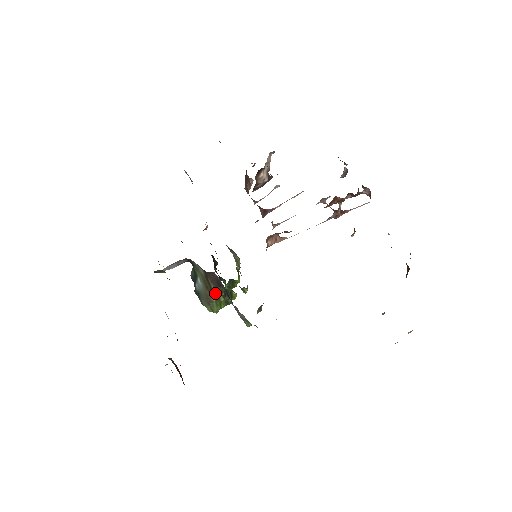
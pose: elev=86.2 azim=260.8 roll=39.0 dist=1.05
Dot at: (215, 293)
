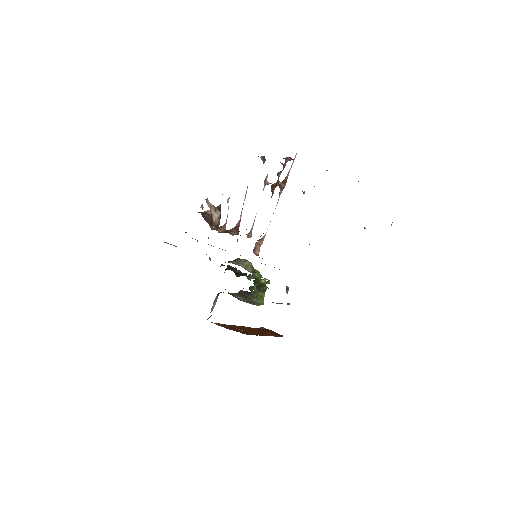
Dot at: (252, 297)
